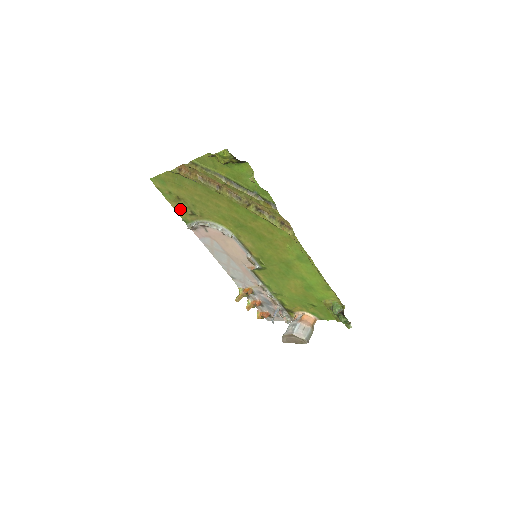
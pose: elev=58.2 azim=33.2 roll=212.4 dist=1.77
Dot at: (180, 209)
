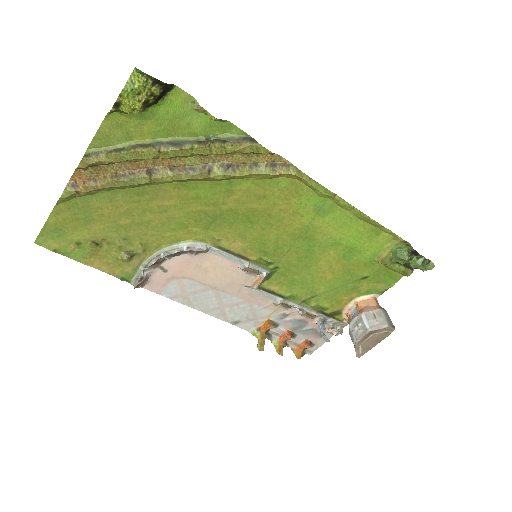
Dot at: (107, 263)
